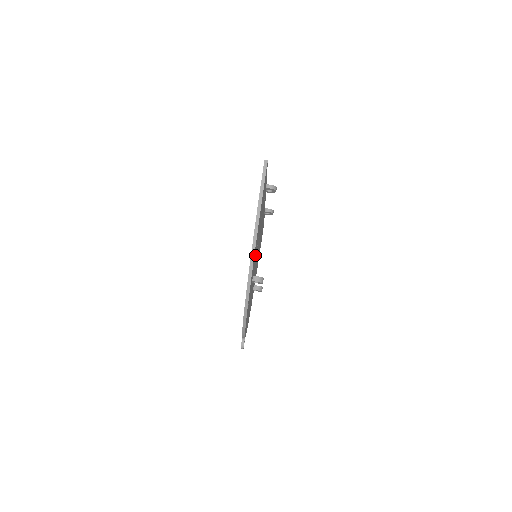
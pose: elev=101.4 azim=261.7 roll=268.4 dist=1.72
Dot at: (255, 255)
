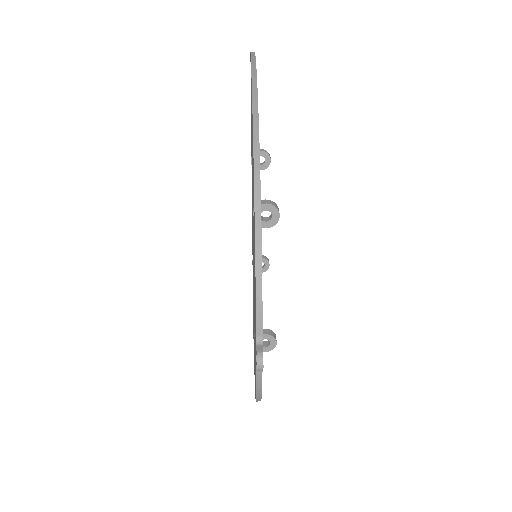
Dot at: occluded
